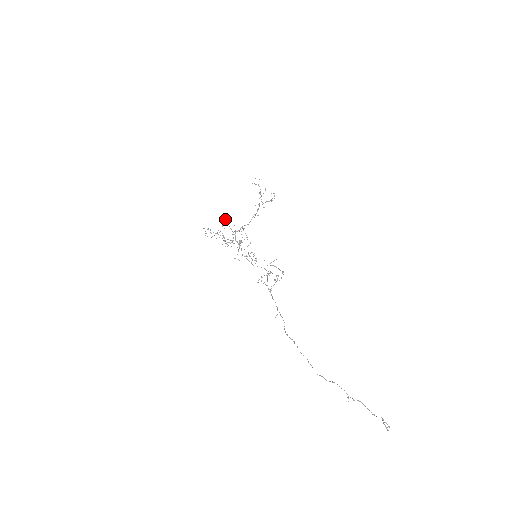
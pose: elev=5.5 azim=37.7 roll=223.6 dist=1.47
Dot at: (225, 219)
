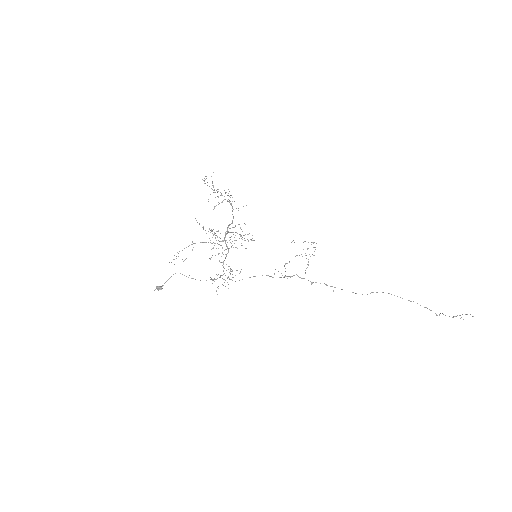
Dot at: occluded
